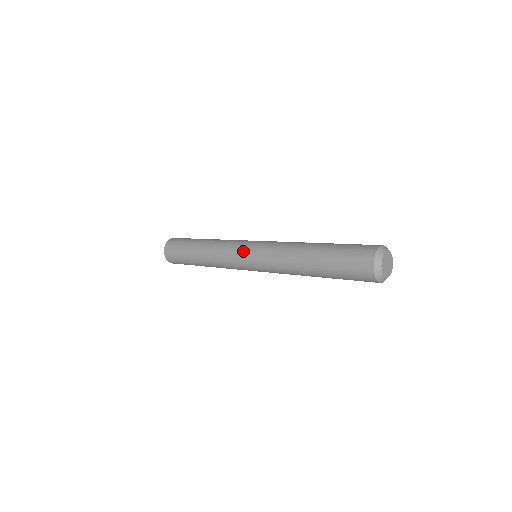
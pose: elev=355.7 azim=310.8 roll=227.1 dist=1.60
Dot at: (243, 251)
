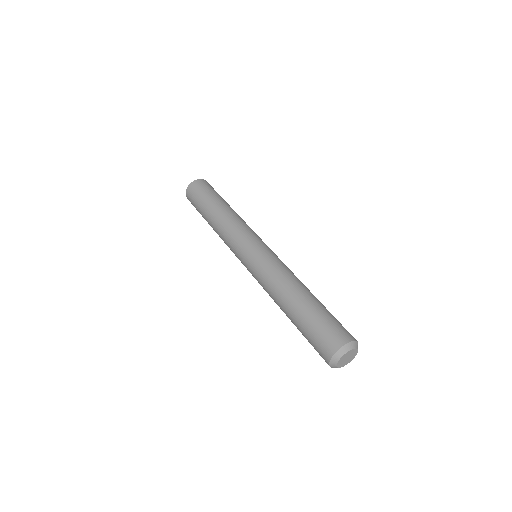
Dot at: (245, 248)
